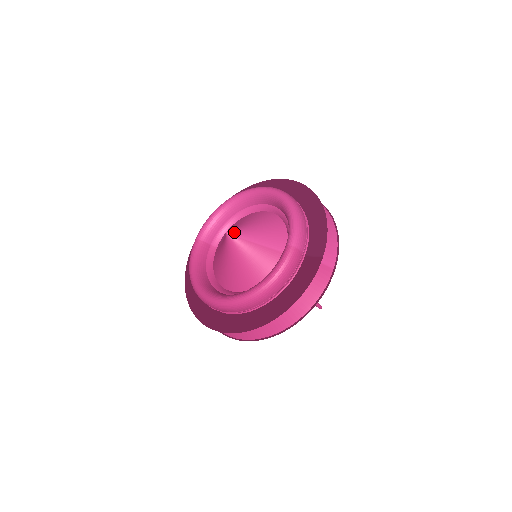
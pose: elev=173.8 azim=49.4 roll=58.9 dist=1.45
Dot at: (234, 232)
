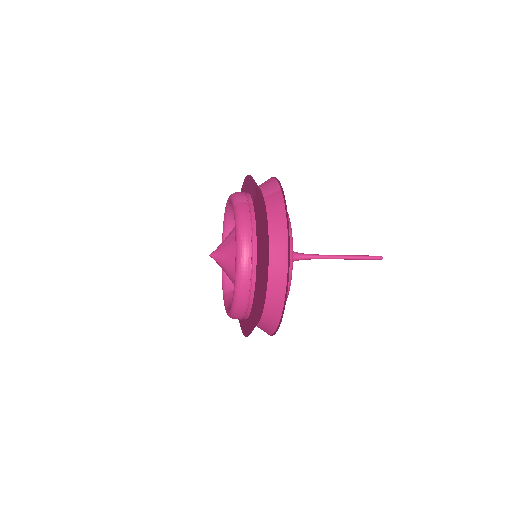
Dot at: occluded
